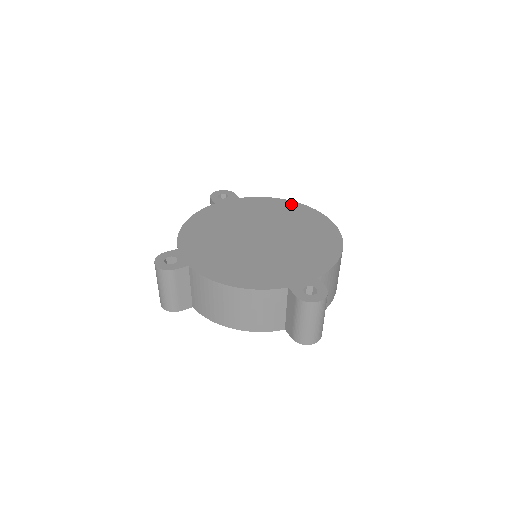
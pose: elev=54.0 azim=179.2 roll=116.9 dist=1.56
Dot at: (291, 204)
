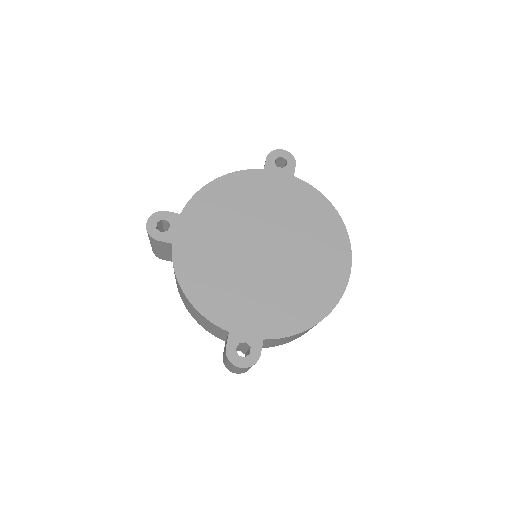
Dot at: (335, 221)
